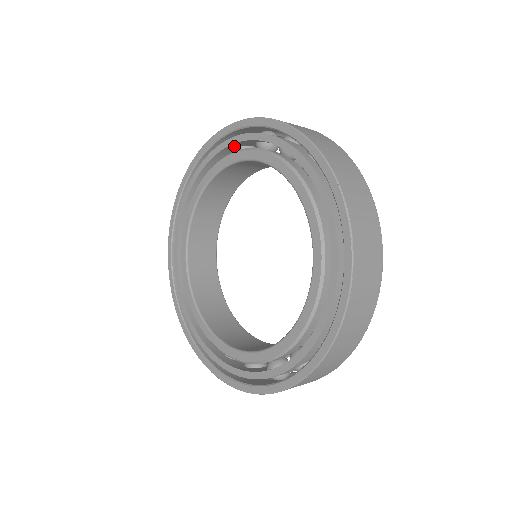
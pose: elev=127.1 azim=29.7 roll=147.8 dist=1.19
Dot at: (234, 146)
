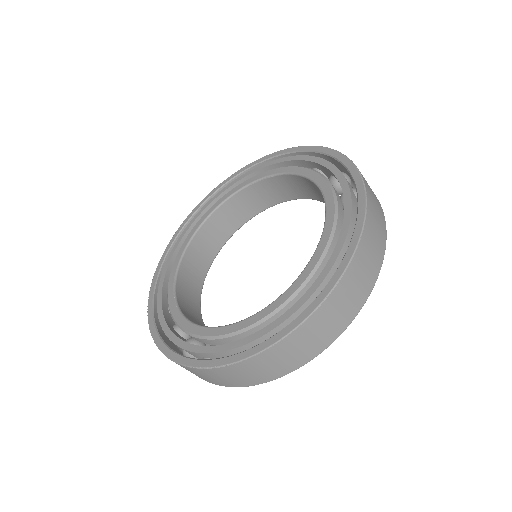
Dot at: occluded
